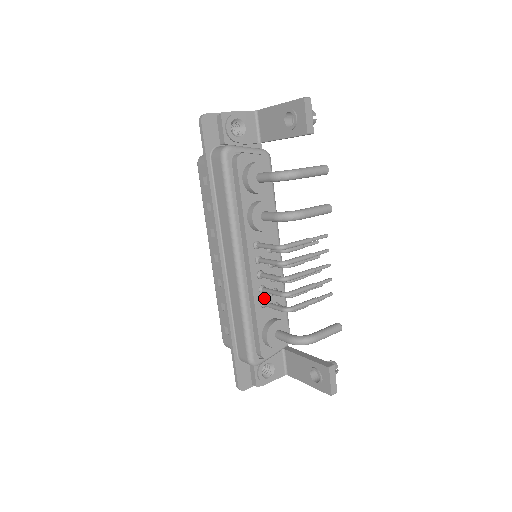
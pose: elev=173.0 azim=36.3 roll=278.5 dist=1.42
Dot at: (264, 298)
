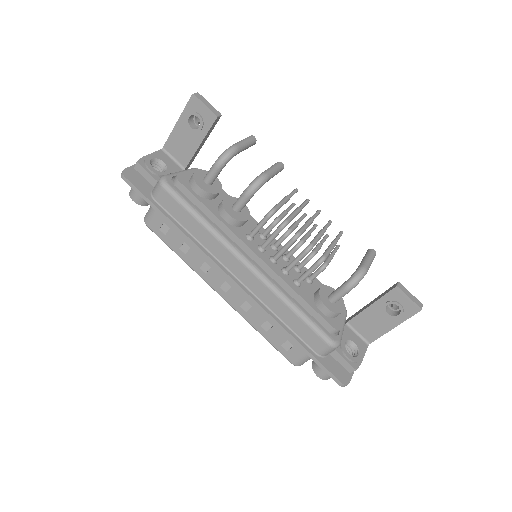
Dot at: (293, 278)
